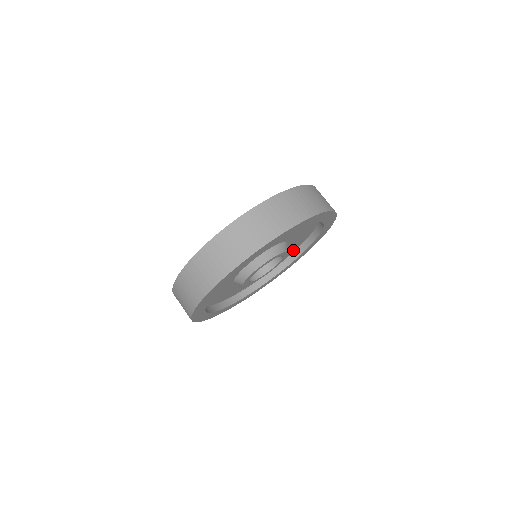
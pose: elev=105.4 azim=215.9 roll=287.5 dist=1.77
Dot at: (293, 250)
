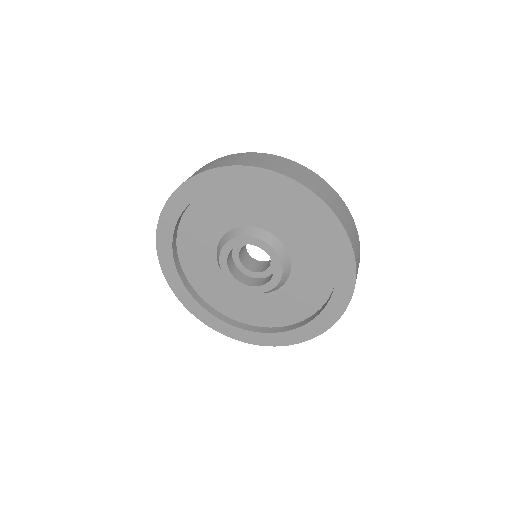
Dot at: (309, 309)
